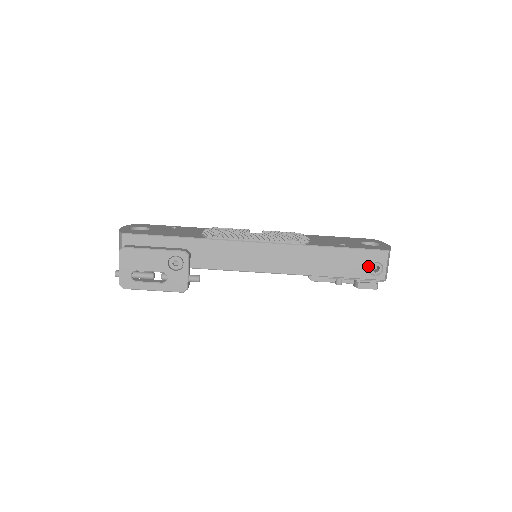
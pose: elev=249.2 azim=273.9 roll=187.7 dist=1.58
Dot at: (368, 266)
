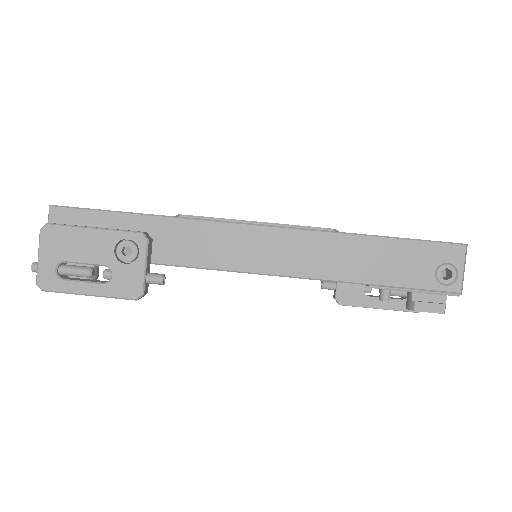
Dot at: (433, 269)
